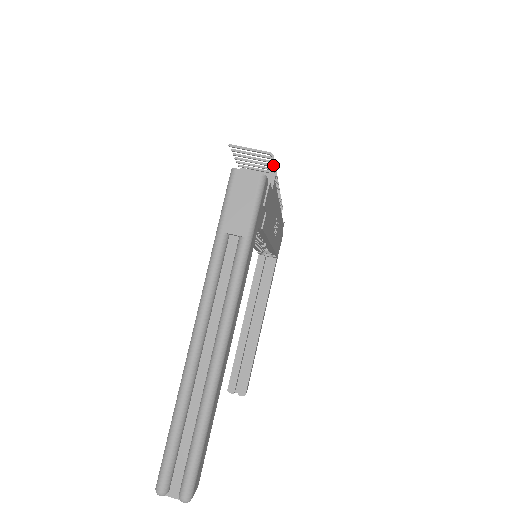
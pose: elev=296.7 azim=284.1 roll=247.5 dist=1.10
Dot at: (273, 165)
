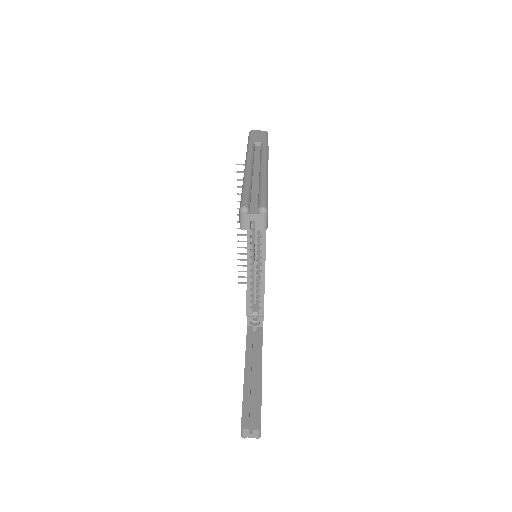
Dot at: occluded
